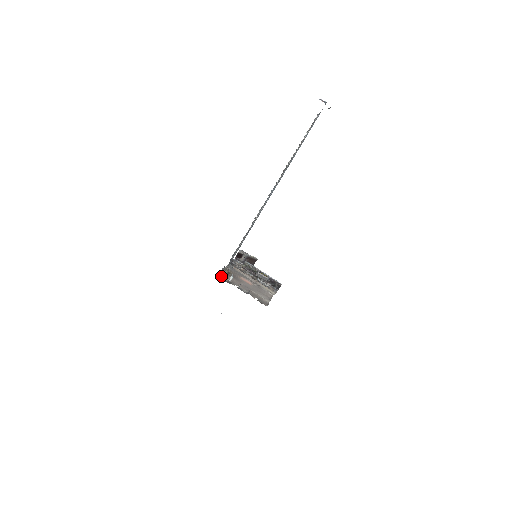
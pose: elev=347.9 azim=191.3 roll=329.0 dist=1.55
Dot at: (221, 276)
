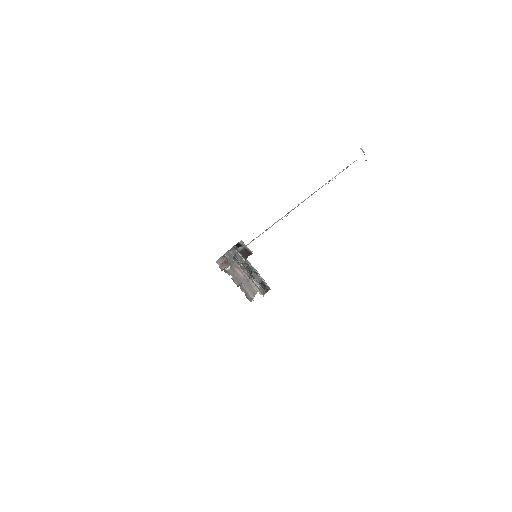
Dot at: (220, 263)
